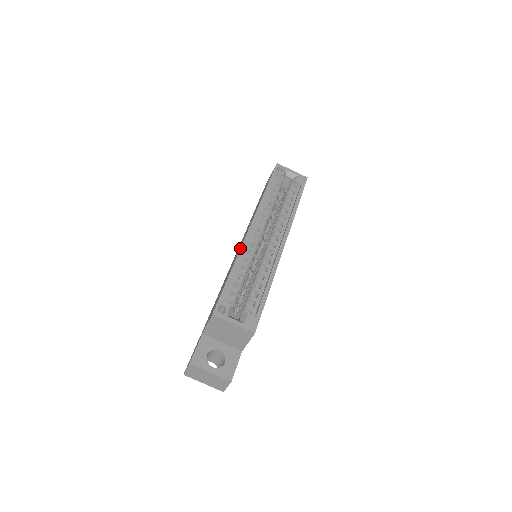
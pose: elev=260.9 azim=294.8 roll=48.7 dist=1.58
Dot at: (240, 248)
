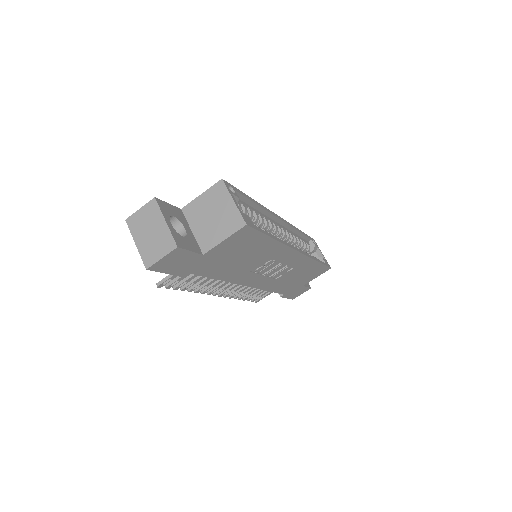
Dot at: occluded
